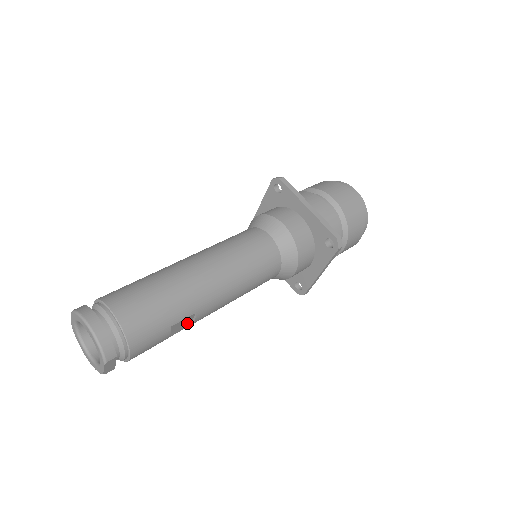
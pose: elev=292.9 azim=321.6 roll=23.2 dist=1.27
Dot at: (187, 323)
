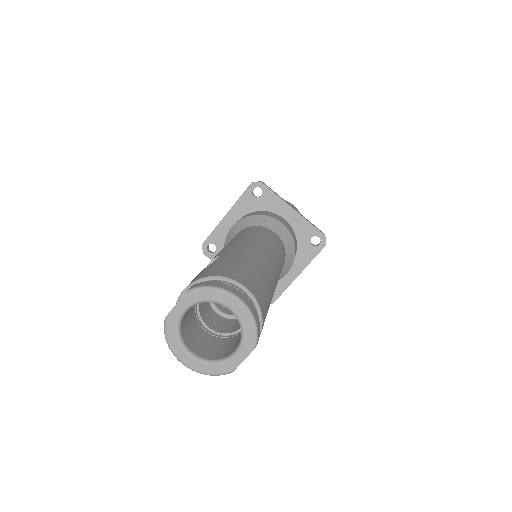
Dot at: occluded
